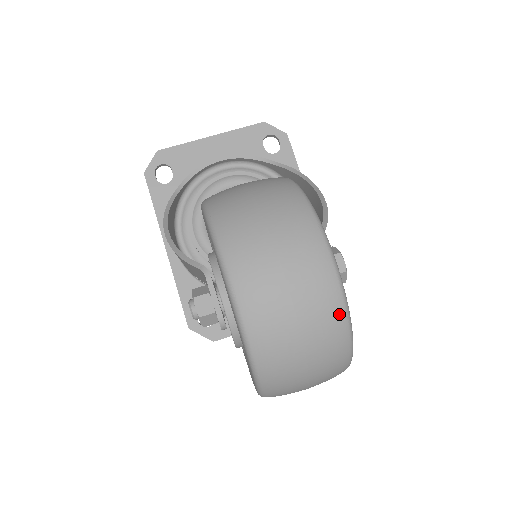
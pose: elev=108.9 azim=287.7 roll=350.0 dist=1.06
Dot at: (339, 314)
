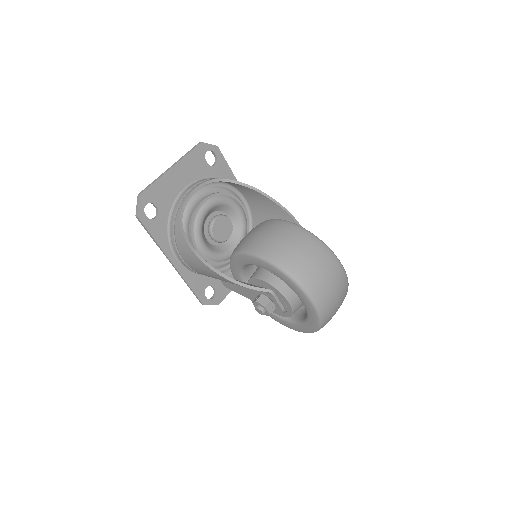
Dot at: (347, 290)
